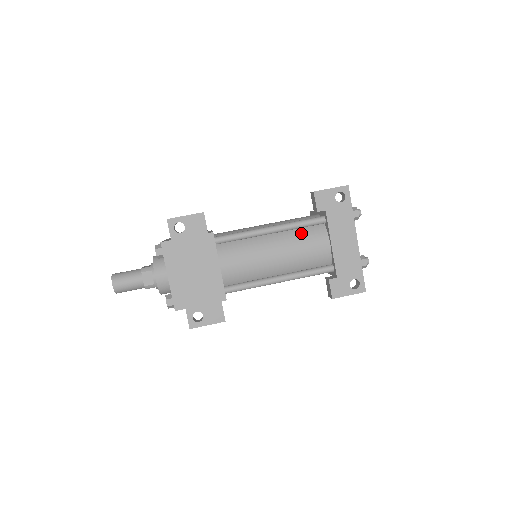
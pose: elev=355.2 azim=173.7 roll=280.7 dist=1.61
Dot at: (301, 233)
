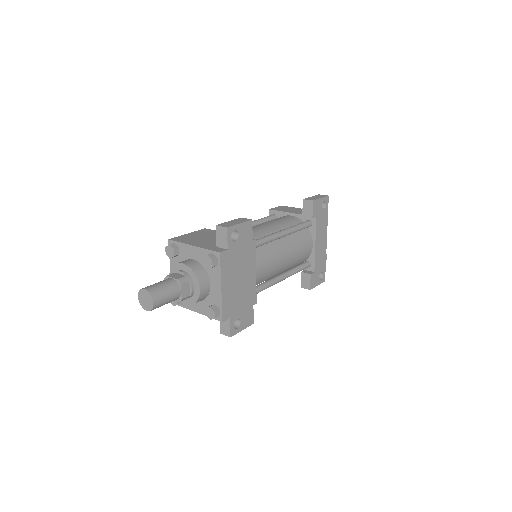
Dot at: (298, 236)
